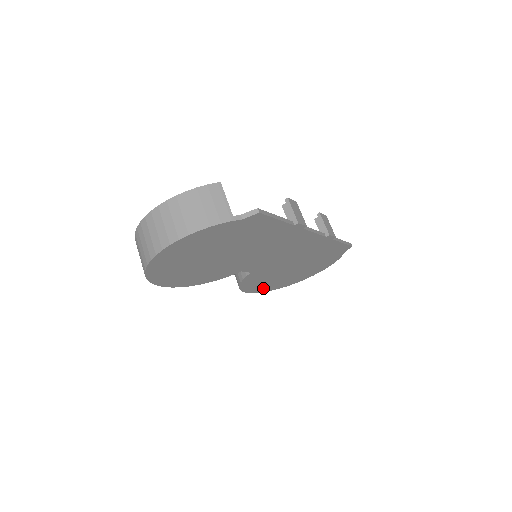
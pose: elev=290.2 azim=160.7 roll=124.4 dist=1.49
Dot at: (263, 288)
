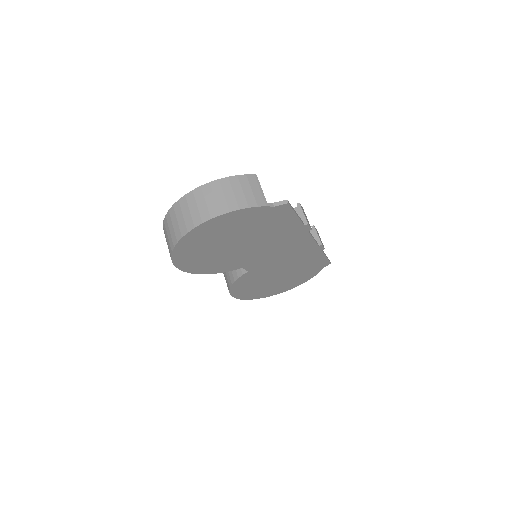
Dot at: (246, 294)
